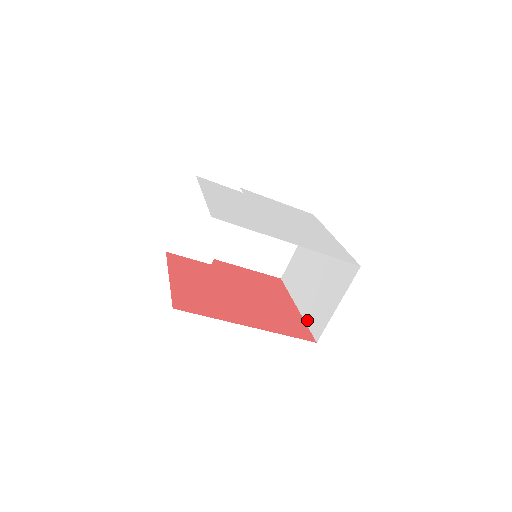
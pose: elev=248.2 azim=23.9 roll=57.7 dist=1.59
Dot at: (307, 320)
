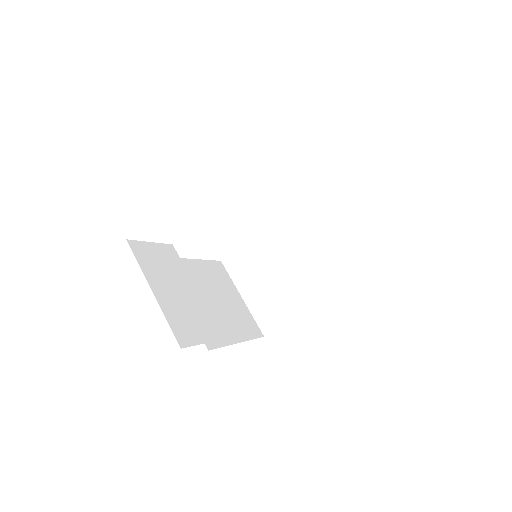
Dot at: (340, 279)
